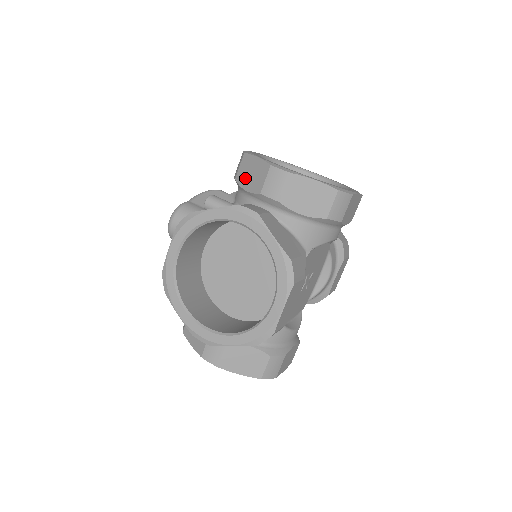
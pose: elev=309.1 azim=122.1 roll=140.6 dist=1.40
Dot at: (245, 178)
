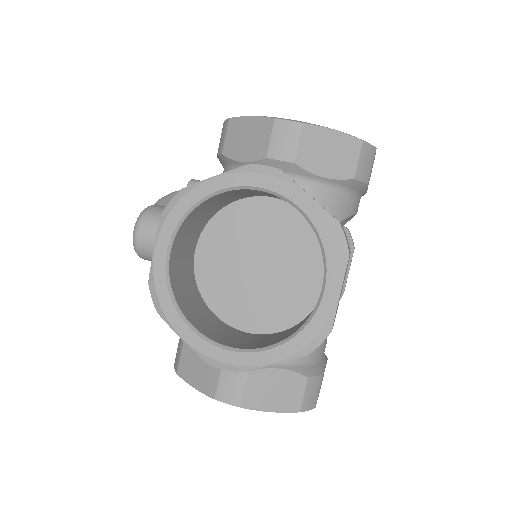
Dot at: (237, 147)
